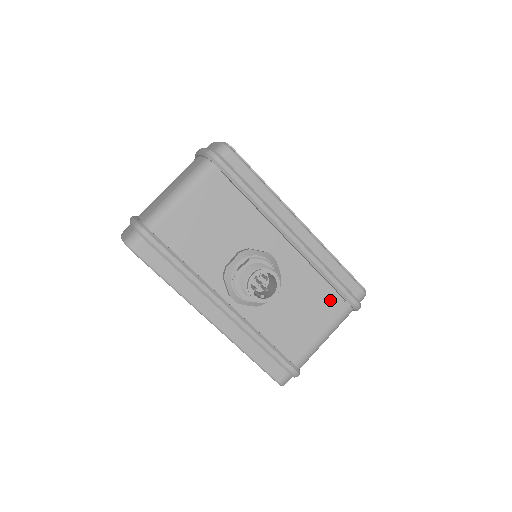
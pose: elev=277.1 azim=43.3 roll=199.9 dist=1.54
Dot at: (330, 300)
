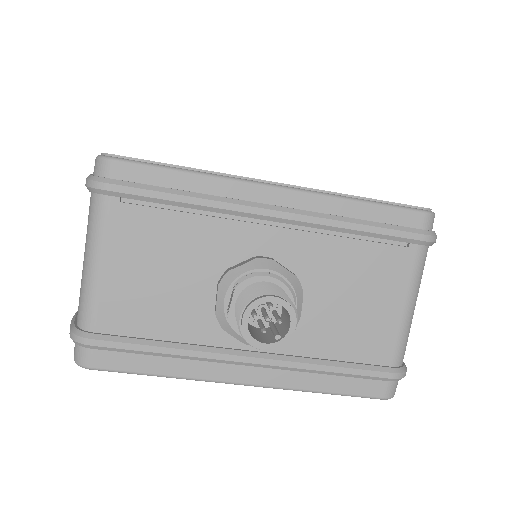
Dot at: (386, 257)
